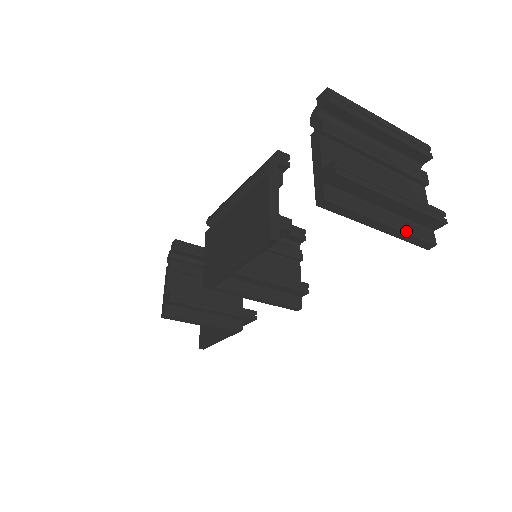
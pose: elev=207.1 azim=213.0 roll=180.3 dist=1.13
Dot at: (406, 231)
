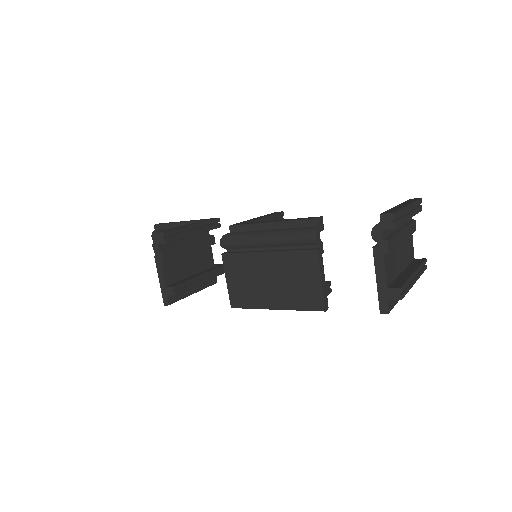
Dot at: occluded
